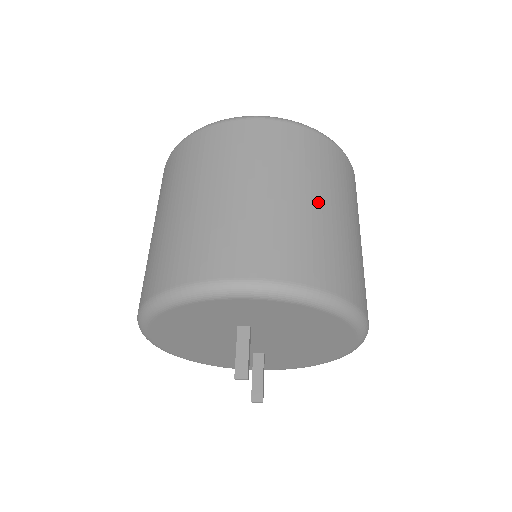
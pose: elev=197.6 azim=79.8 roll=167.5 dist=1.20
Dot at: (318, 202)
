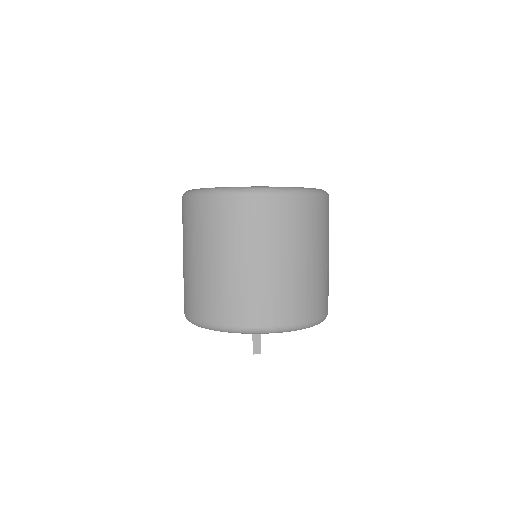
Dot at: (310, 260)
